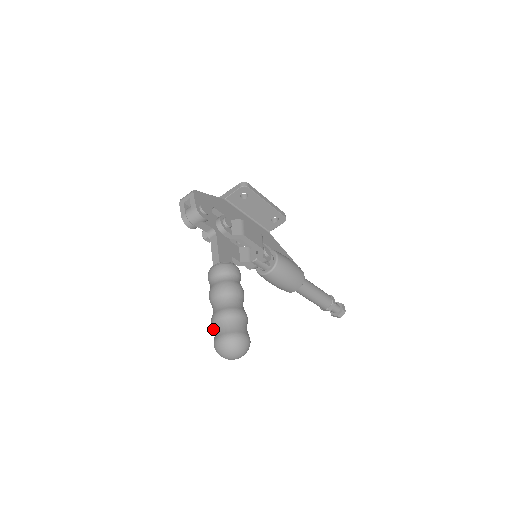
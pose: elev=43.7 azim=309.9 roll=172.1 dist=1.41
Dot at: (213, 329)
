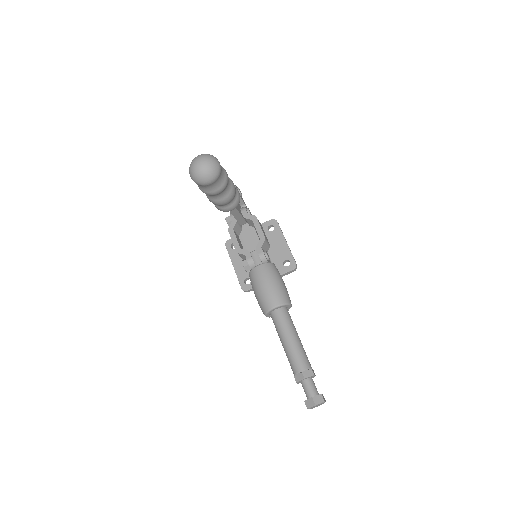
Dot at: occluded
